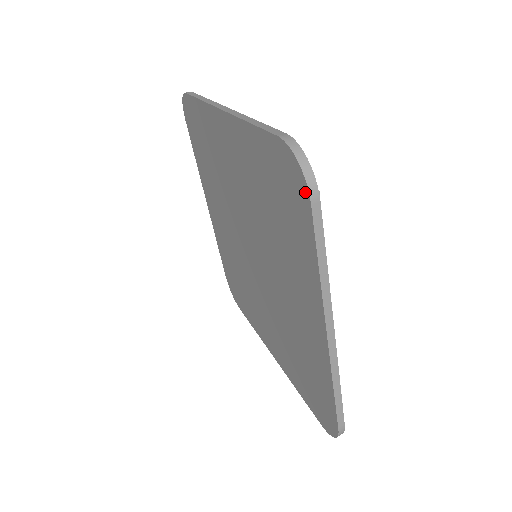
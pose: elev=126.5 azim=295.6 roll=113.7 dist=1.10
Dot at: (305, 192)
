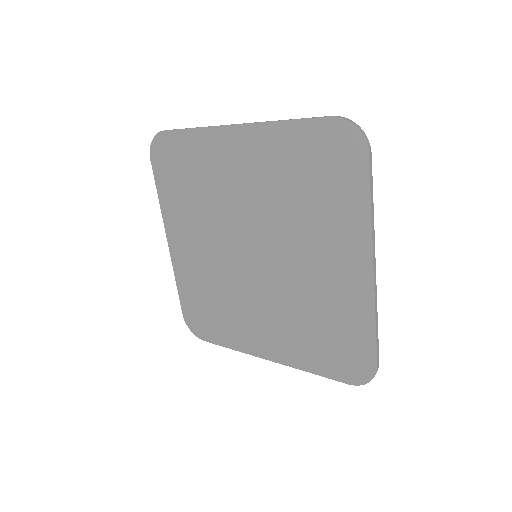
Dot at: (363, 148)
